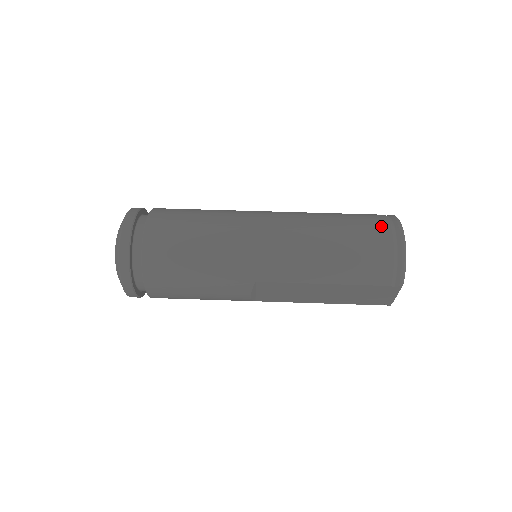
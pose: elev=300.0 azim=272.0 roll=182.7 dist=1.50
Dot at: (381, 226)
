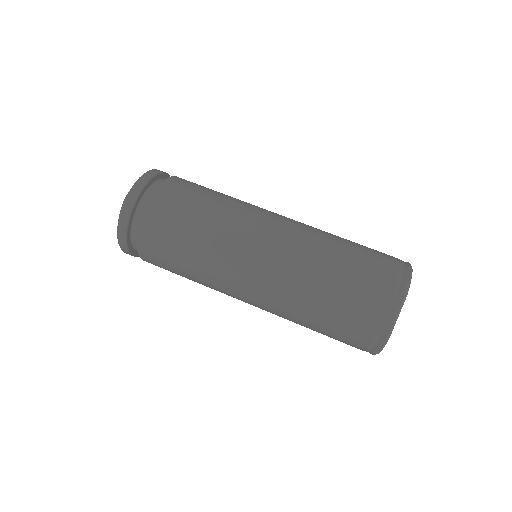
Dot at: occluded
